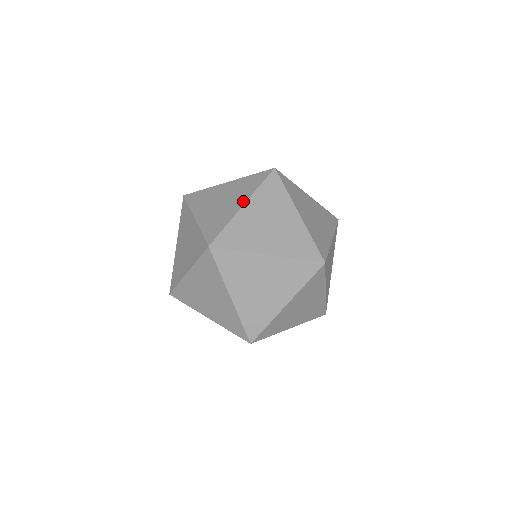
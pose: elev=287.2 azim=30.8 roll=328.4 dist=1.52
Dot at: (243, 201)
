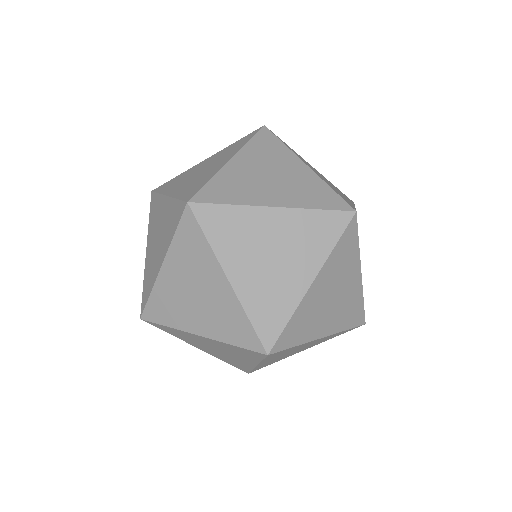
Dot at: (280, 202)
